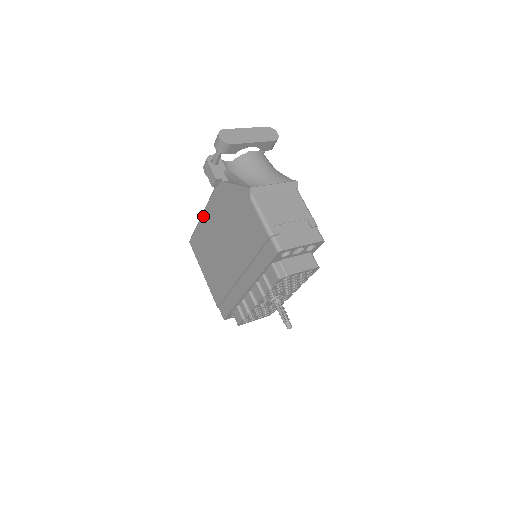
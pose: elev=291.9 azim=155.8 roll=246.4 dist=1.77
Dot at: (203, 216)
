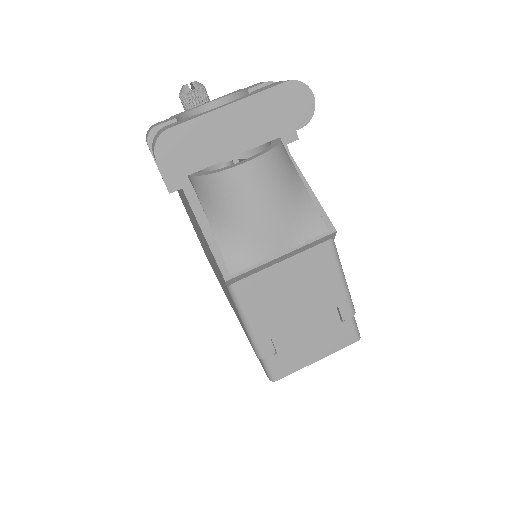
Dot at: occluded
